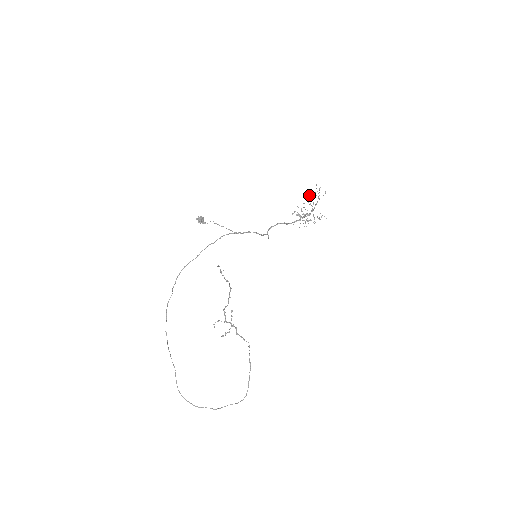
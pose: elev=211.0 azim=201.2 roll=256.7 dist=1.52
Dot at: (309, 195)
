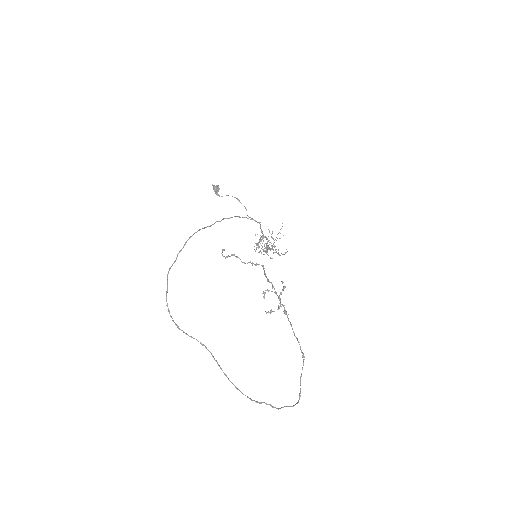
Dot at: occluded
